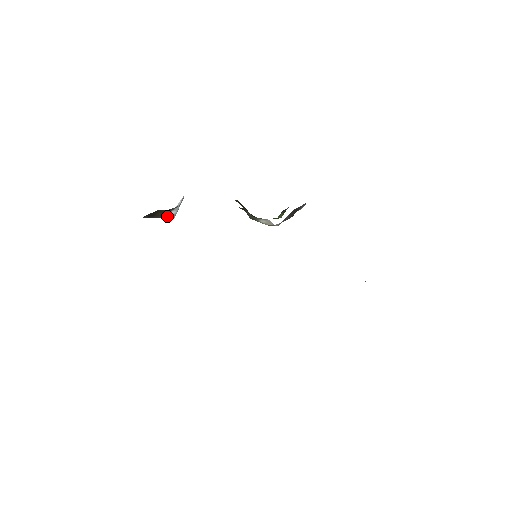
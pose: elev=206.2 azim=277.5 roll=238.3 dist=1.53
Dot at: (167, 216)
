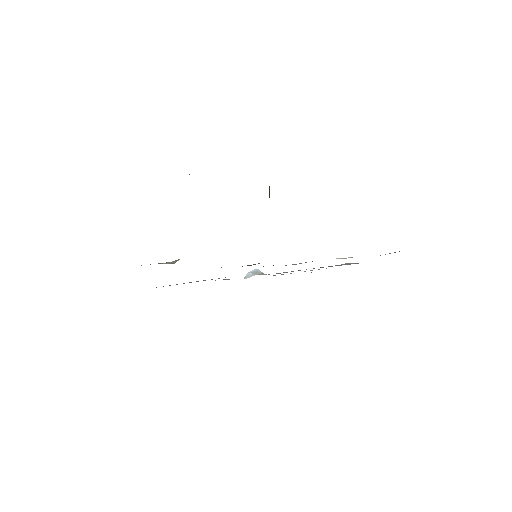
Dot at: occluded
